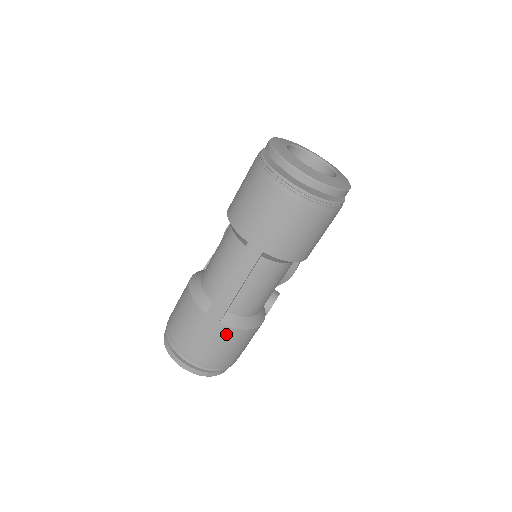
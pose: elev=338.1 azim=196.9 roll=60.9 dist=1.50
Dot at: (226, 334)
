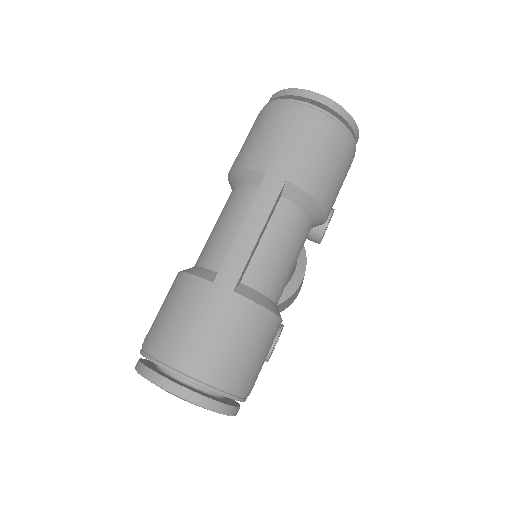
Dot at: (243, 313)
